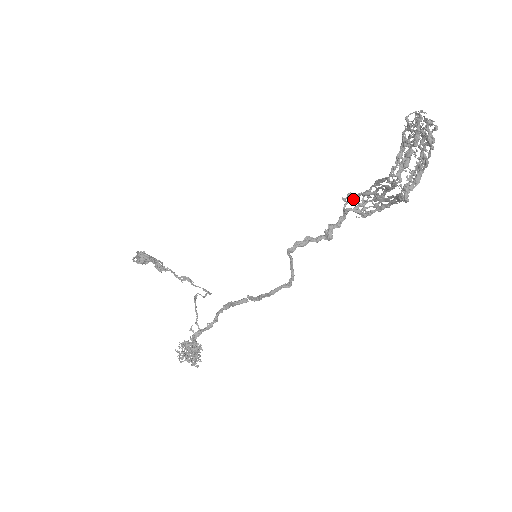
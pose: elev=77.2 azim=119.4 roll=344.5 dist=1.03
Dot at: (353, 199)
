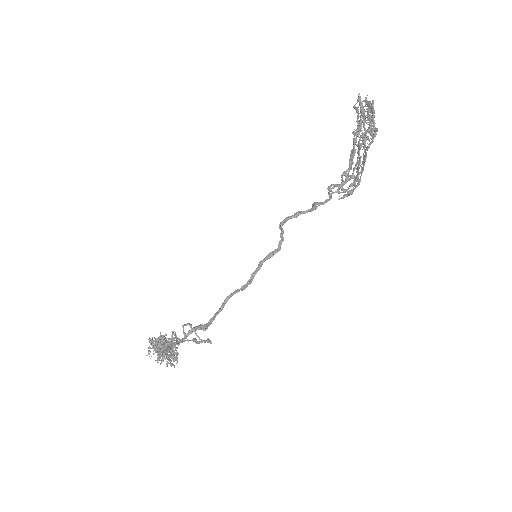
Dot at: (338, 191)
